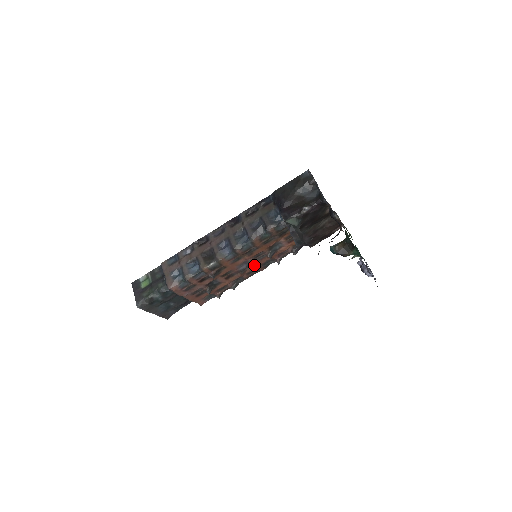
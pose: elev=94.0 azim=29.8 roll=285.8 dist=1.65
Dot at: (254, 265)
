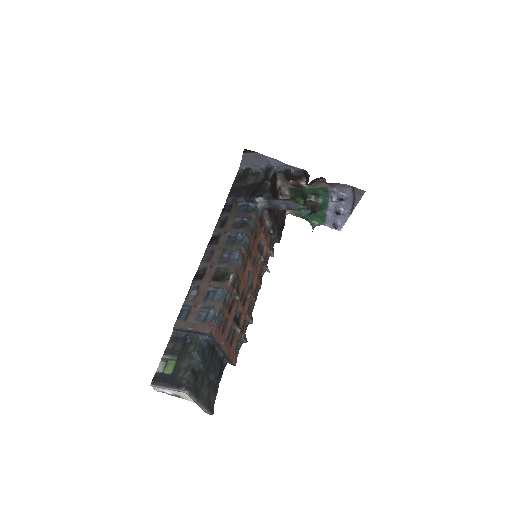
Dot at: (255, 278)
